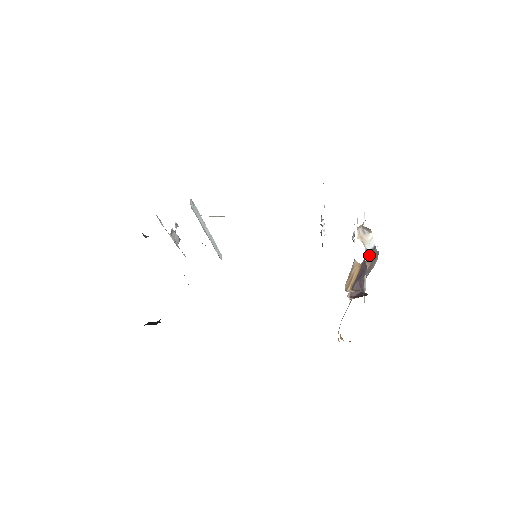
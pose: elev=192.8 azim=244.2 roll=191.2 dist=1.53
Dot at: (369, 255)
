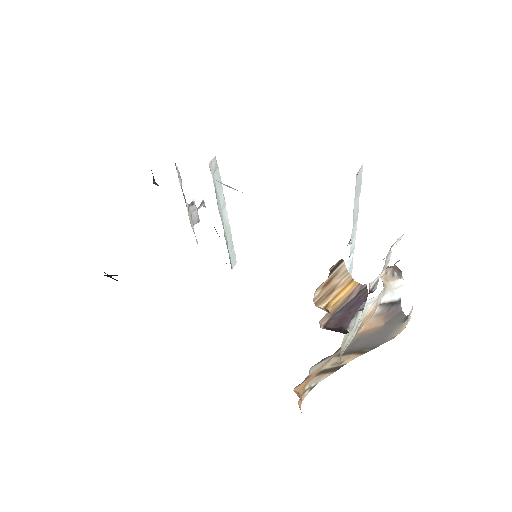
Dot at: (387, 307)
